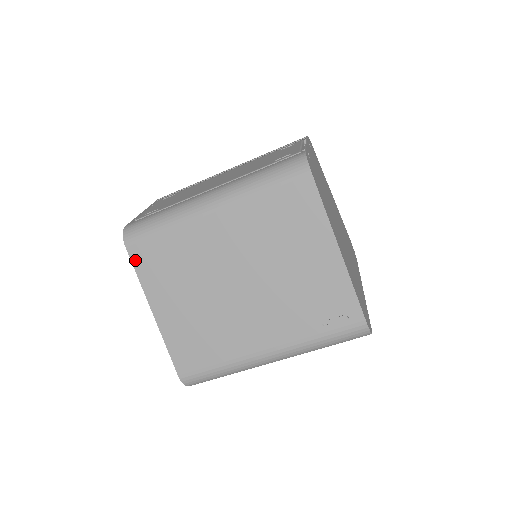
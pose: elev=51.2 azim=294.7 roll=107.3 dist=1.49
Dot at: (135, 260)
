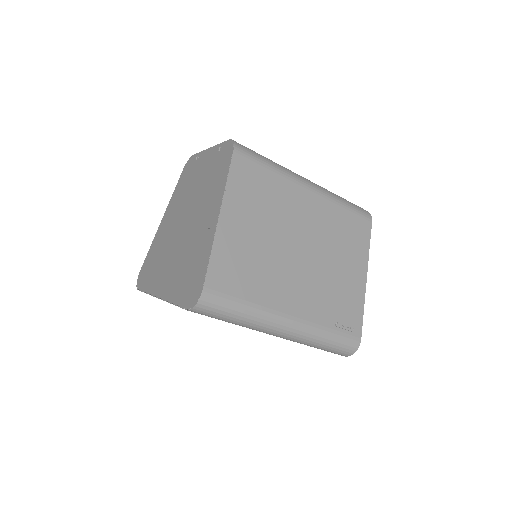
Dot at: (234, 166)
